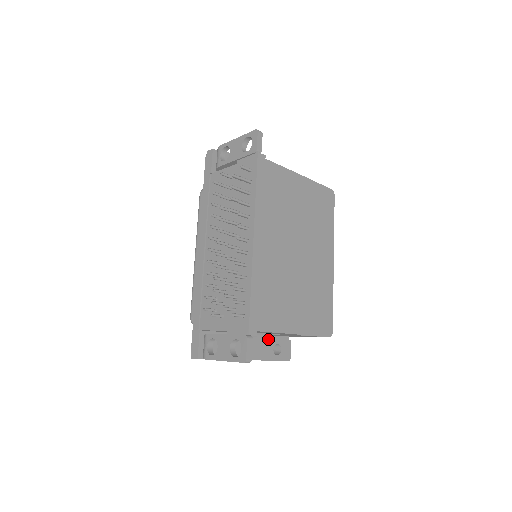
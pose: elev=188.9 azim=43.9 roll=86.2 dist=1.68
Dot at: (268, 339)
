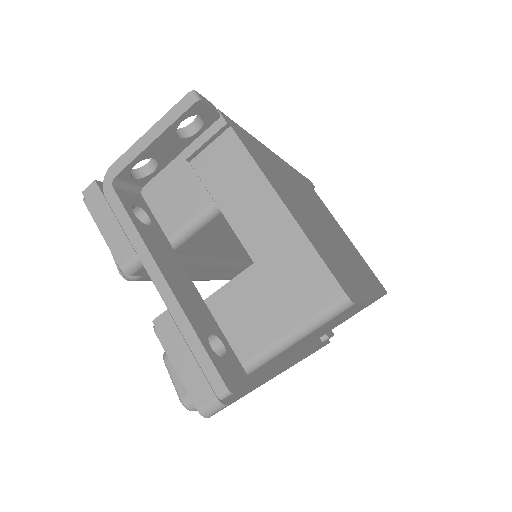
Dot at: (212, 317)
